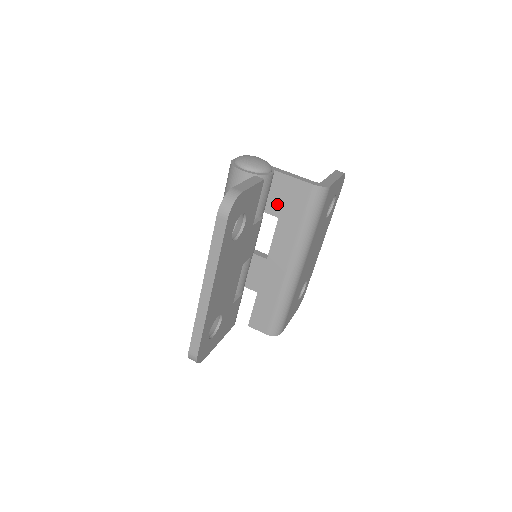
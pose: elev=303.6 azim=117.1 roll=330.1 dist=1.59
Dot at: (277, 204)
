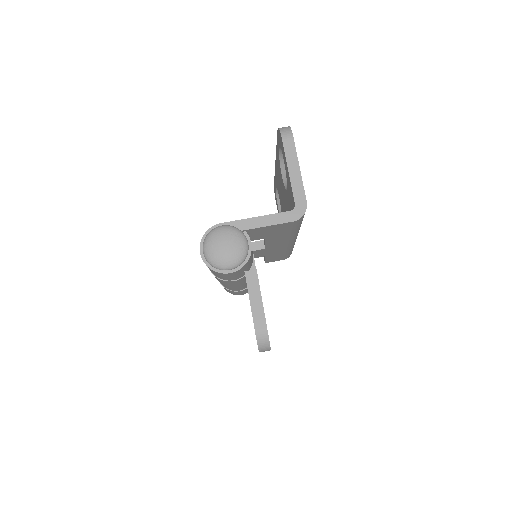
Dot at: (259, 236)
